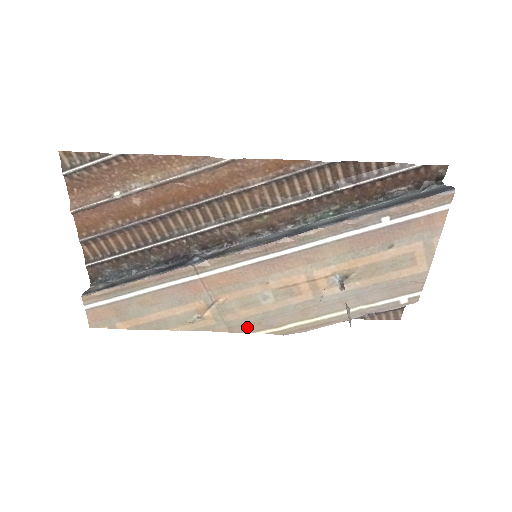
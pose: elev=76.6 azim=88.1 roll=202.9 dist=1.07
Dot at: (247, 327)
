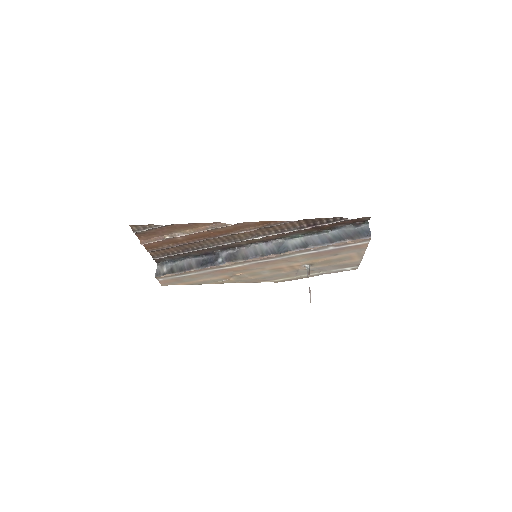
Dot at: (255, 281)
